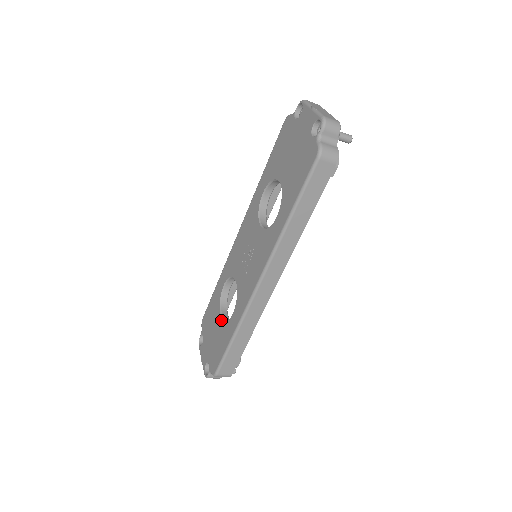
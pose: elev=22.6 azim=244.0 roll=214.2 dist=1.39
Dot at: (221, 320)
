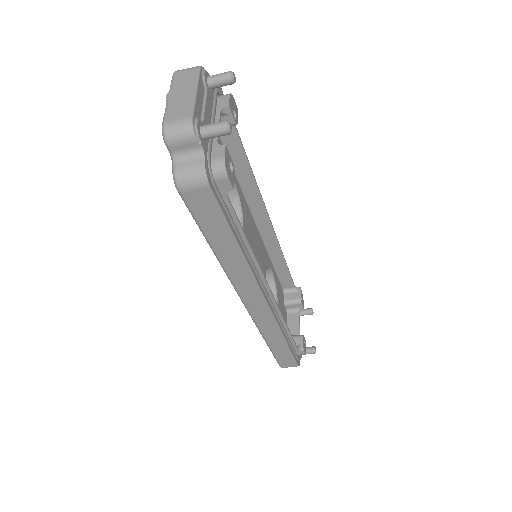
Dot at: occluded
